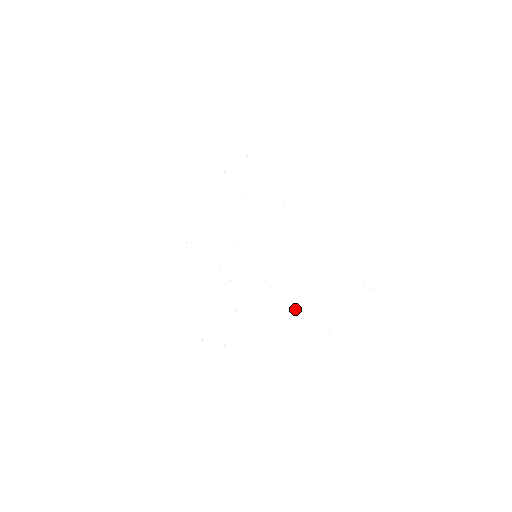
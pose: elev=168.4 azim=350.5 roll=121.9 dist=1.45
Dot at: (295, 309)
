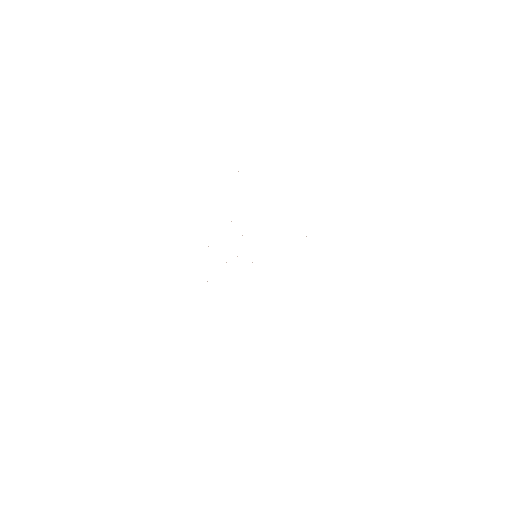
Dot at: occluded
